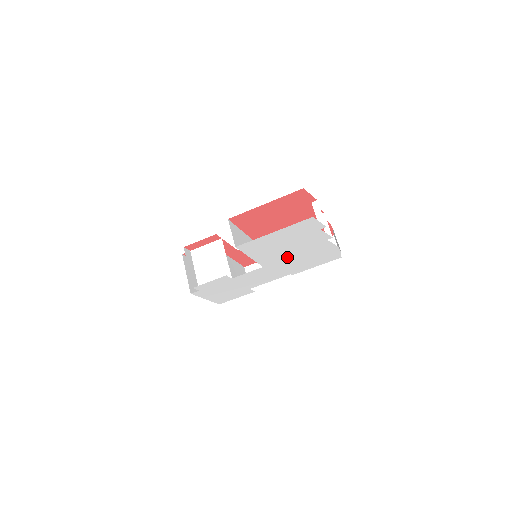
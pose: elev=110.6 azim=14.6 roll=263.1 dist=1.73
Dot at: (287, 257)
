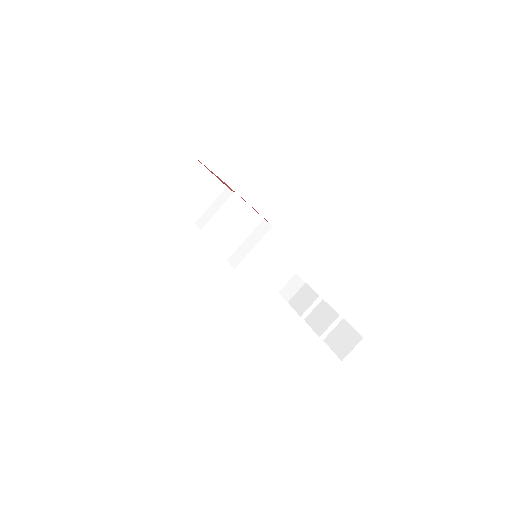
Dot at: occluded
